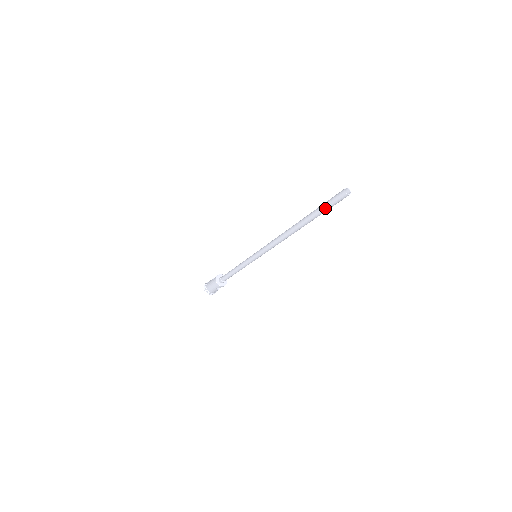
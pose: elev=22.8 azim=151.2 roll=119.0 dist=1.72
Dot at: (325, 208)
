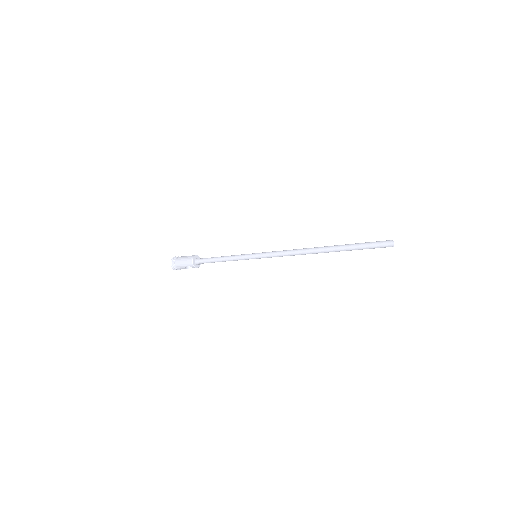
Dot at: (363, 246)
